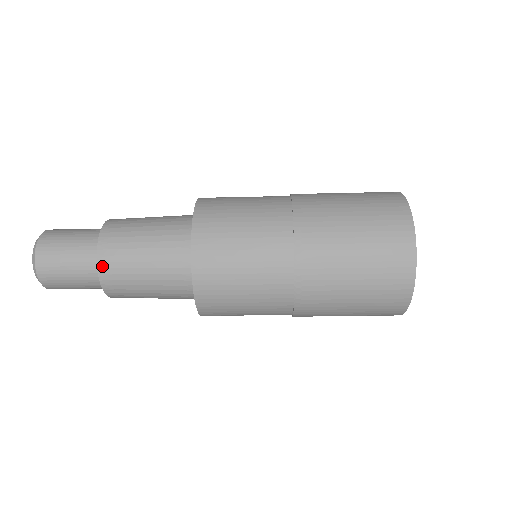
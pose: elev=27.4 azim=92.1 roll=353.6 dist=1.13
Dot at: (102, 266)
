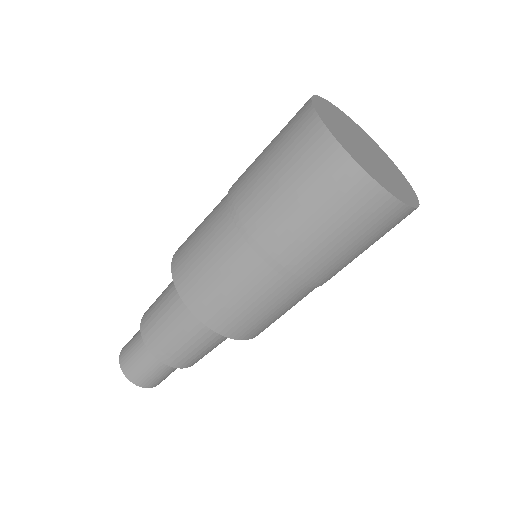
Dot at: (143, 320)
